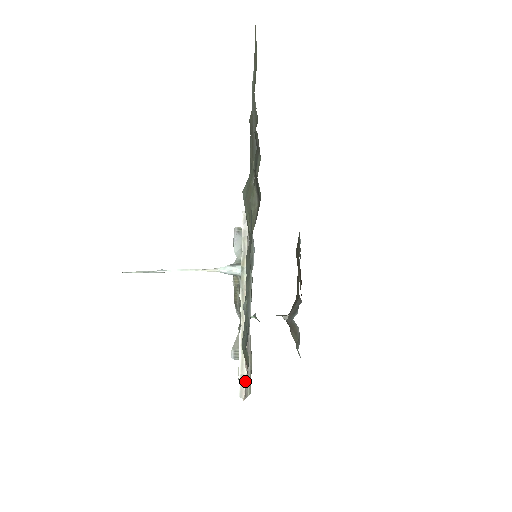
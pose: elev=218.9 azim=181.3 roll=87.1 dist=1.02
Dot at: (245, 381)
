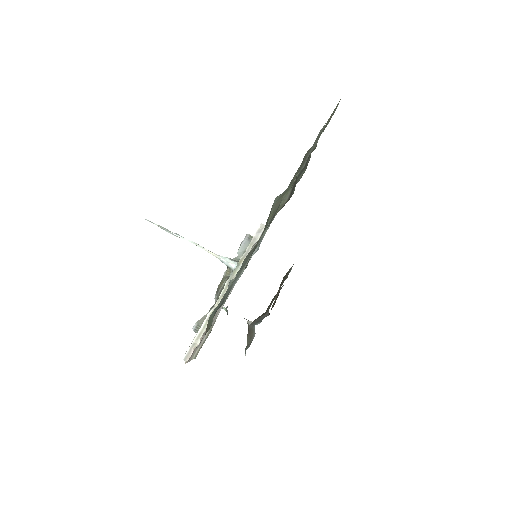
Dot at: (195, 349)
